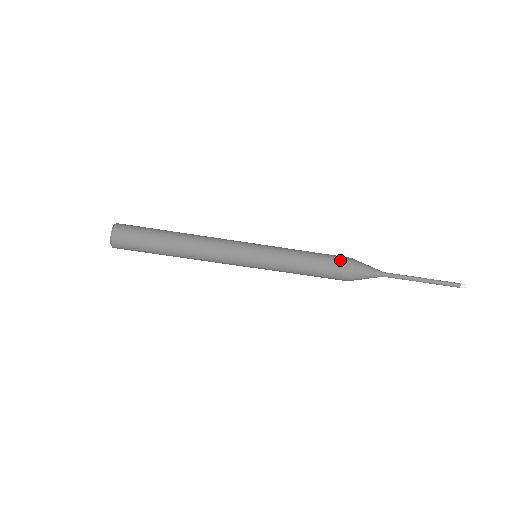
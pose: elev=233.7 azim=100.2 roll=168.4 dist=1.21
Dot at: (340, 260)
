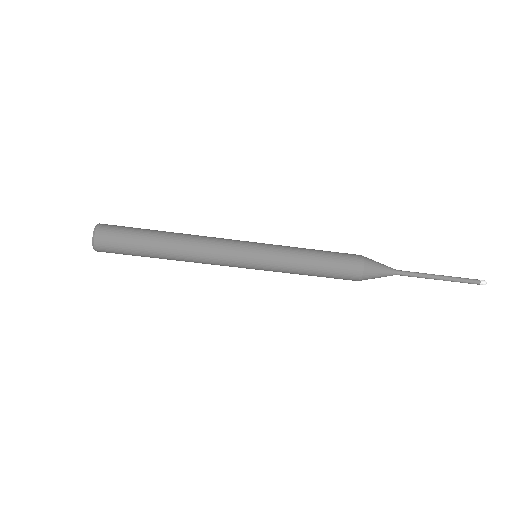
Dot at: (349, 269)
